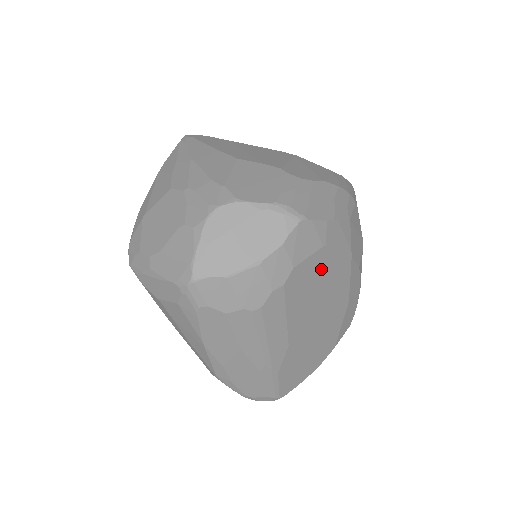
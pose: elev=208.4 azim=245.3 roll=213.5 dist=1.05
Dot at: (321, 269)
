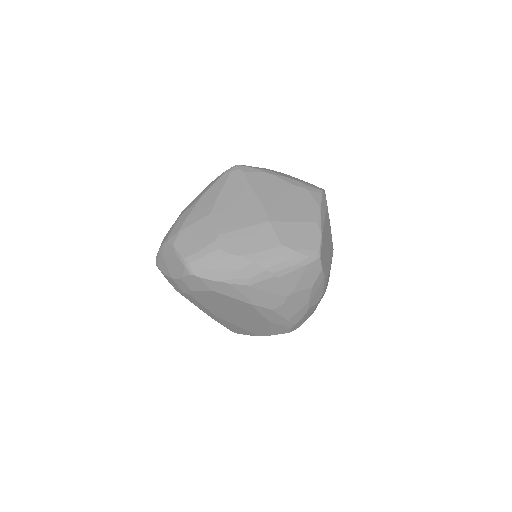
Dot at: (220, 298)
